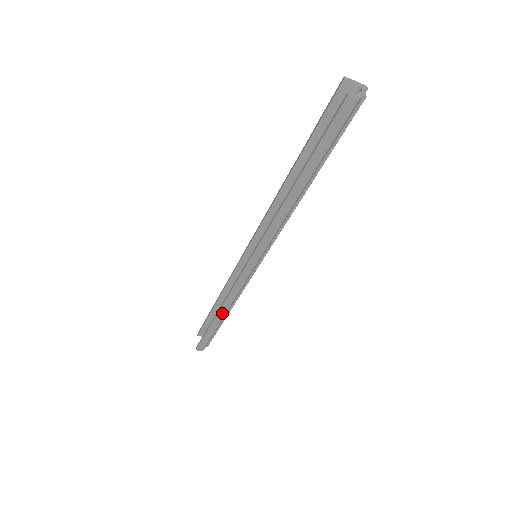
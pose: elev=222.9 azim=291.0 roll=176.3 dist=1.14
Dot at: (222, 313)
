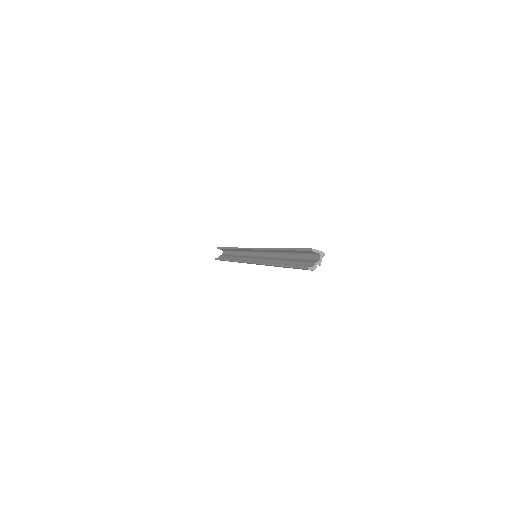
Dot at: occluded
